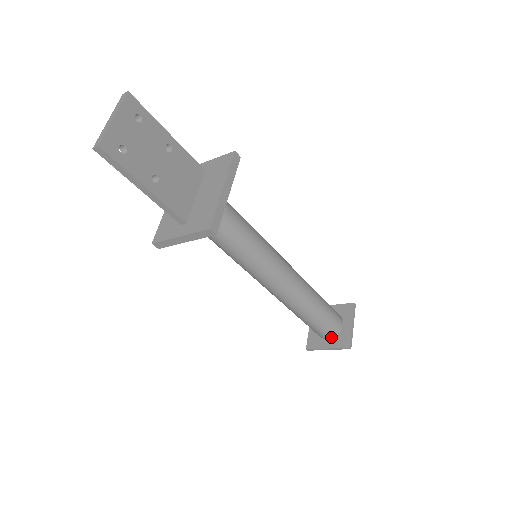
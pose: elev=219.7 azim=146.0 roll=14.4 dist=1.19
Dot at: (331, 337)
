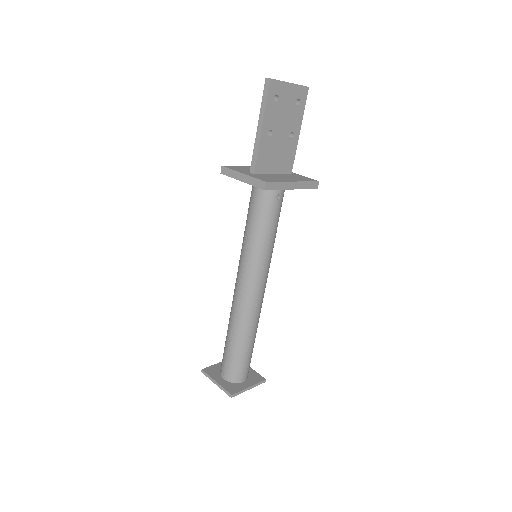
Dot at: (227, 378)
